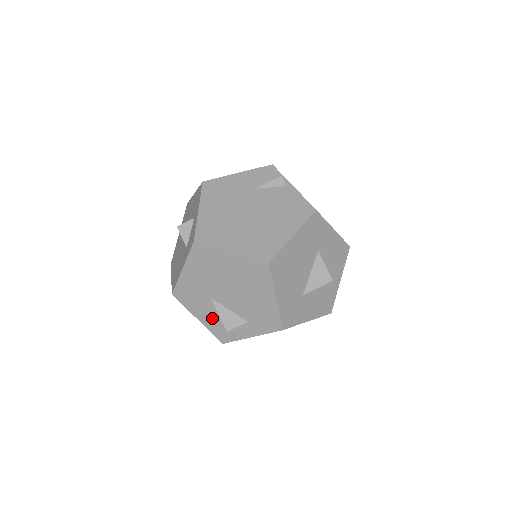
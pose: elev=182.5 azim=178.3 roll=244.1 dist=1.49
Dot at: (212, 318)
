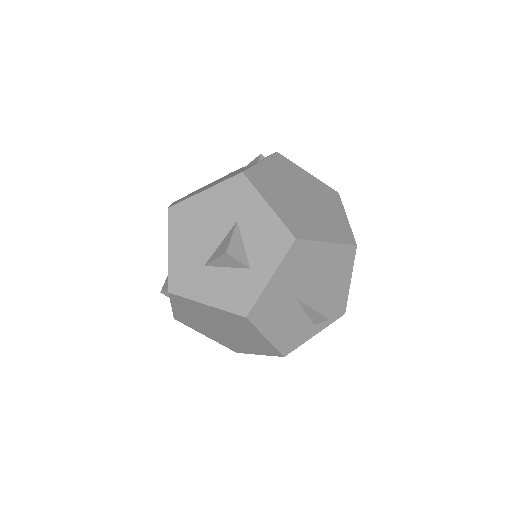
Dot at: occluded
